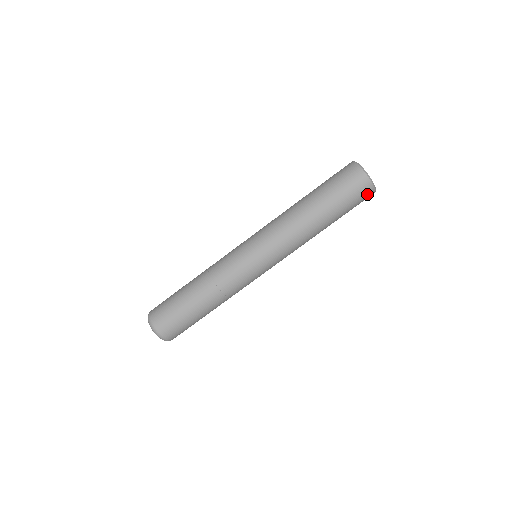
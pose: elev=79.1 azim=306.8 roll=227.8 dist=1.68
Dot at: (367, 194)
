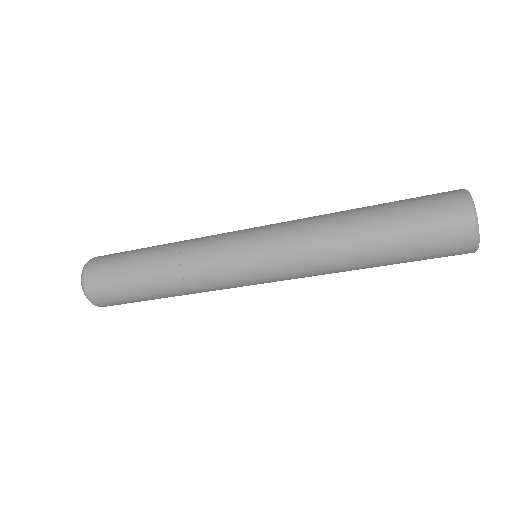
Dot at: (460, 249)
